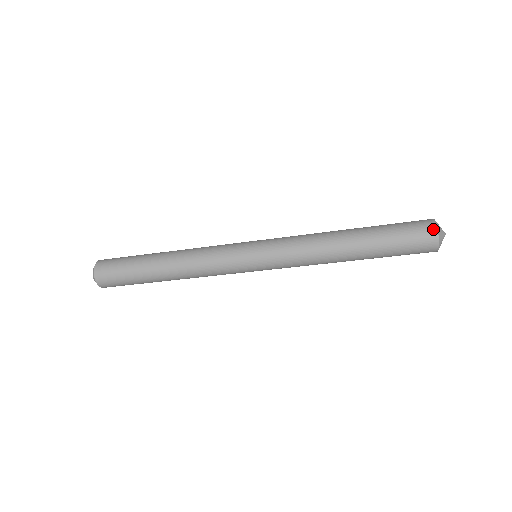
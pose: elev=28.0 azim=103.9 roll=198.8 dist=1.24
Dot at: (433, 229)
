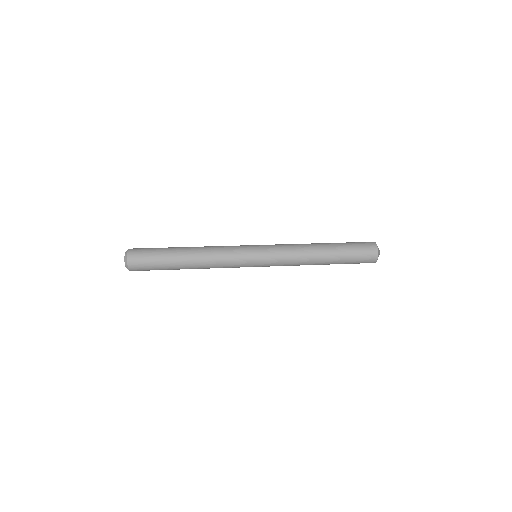
Dot at: (375, 249)
